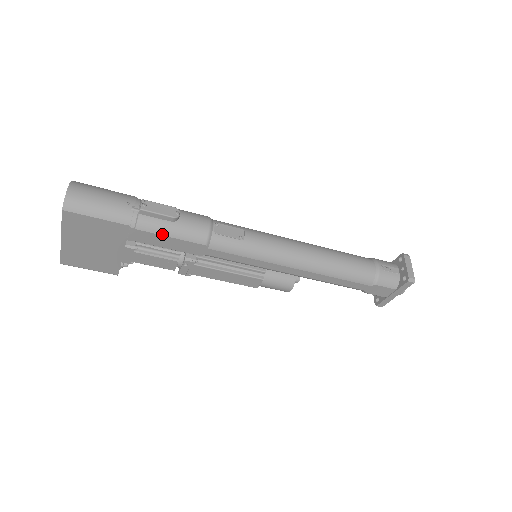
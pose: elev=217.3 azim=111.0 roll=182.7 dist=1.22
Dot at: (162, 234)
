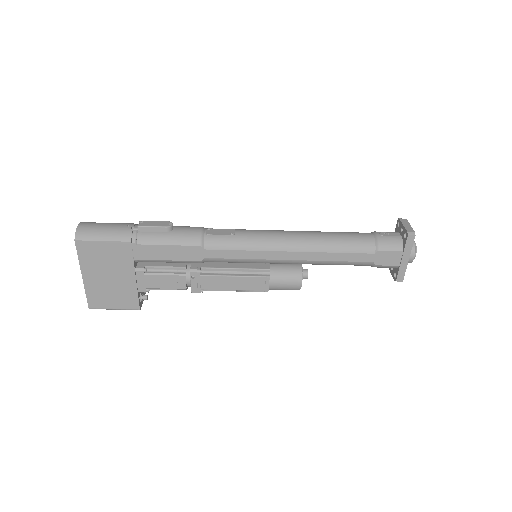
Dot at: (160, 244)
